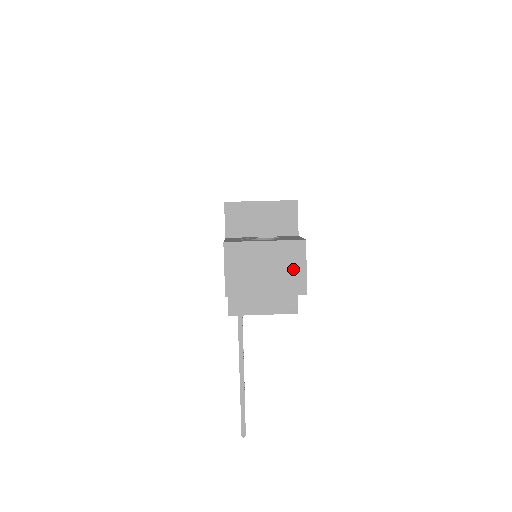
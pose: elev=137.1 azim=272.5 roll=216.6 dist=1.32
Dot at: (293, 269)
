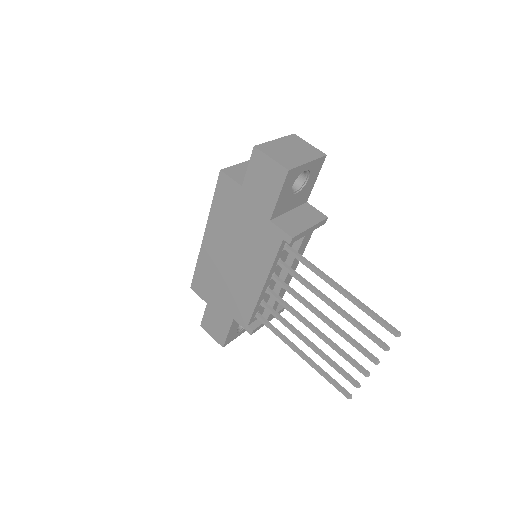
Dot at: (305, 147)
